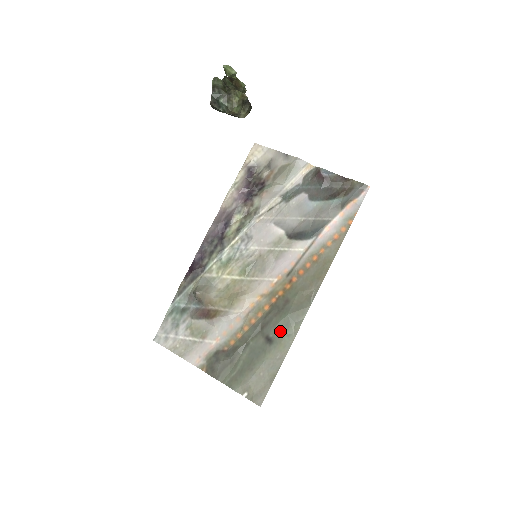
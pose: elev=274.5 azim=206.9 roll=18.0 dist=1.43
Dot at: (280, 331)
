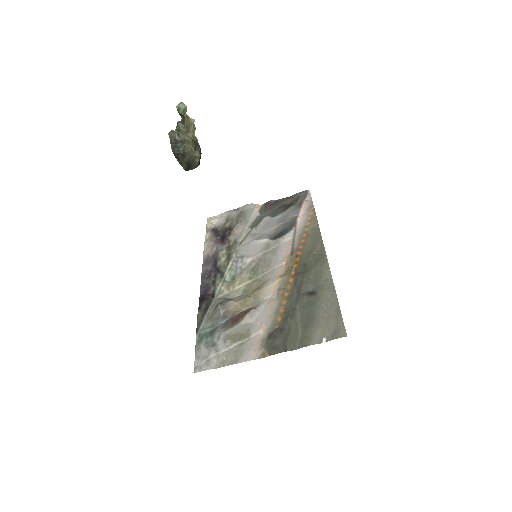
Dot at: (316, 282)
